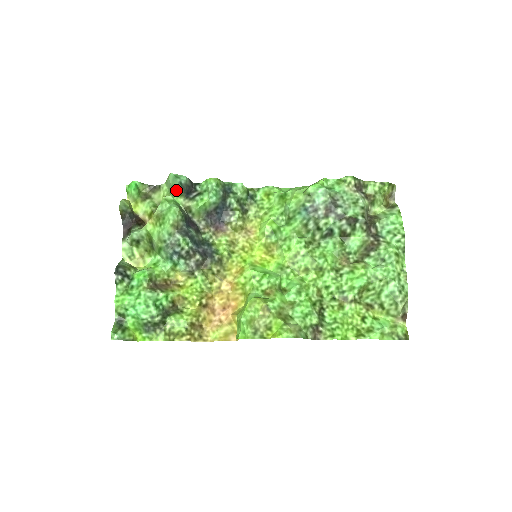
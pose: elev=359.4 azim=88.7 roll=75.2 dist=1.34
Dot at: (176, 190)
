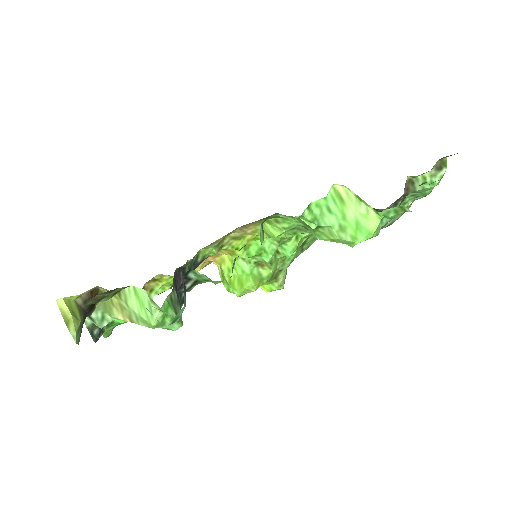
Dot at: occluded
